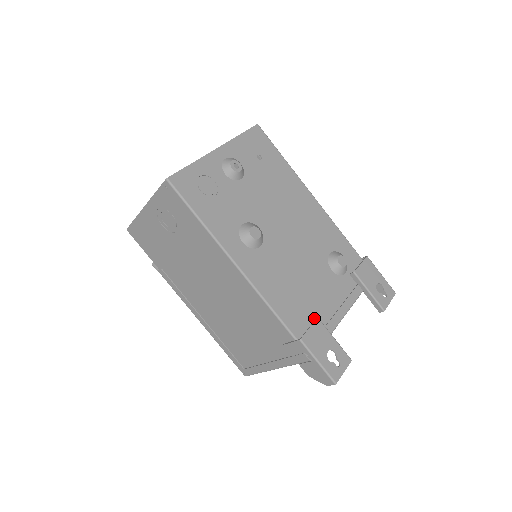
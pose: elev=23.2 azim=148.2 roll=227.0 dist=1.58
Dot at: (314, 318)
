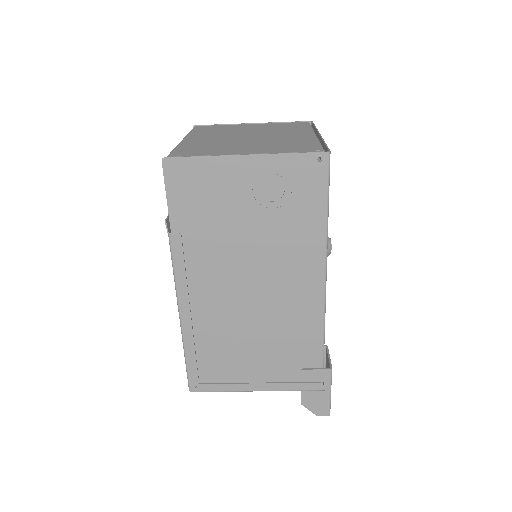
Dot at: occluded
